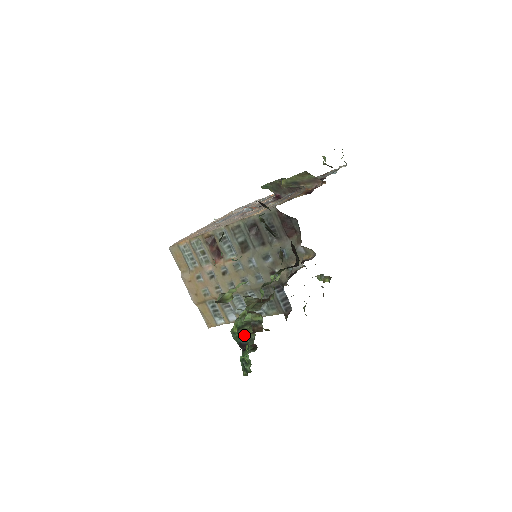
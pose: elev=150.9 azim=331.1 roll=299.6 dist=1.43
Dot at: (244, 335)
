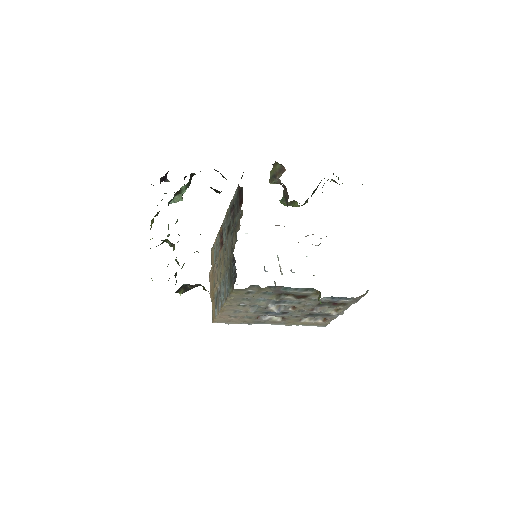
Dot at: (175, 277)
